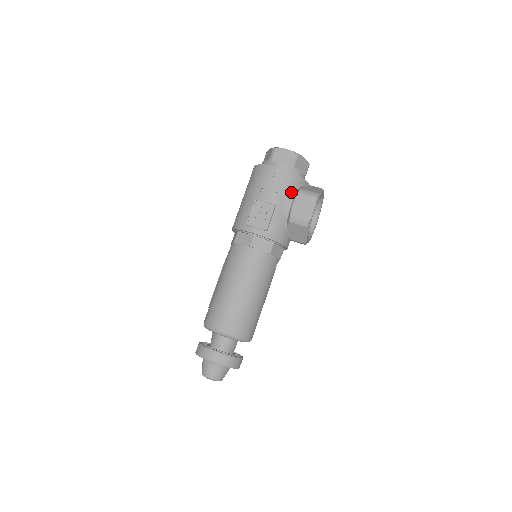
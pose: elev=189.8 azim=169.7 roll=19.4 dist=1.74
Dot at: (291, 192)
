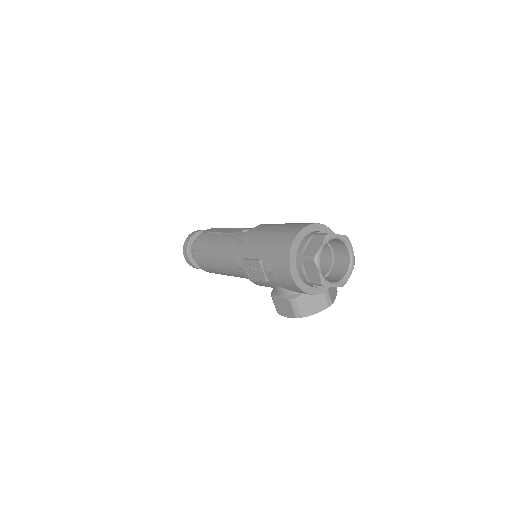
Dot at: (290, 290)
